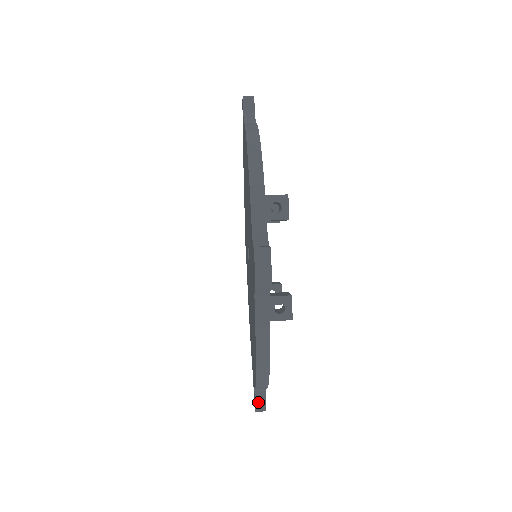
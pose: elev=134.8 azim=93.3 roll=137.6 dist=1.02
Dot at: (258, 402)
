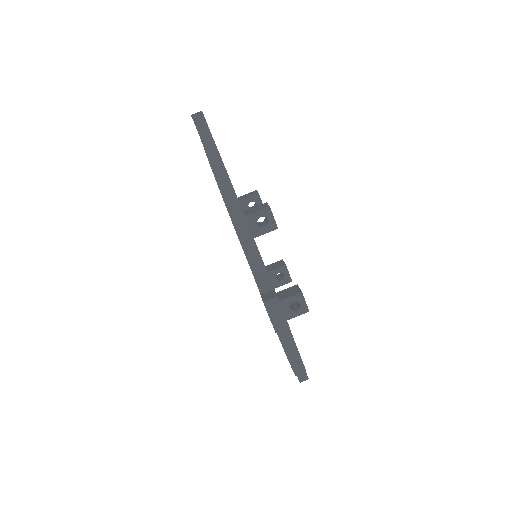
Dot at: (299, 375)
